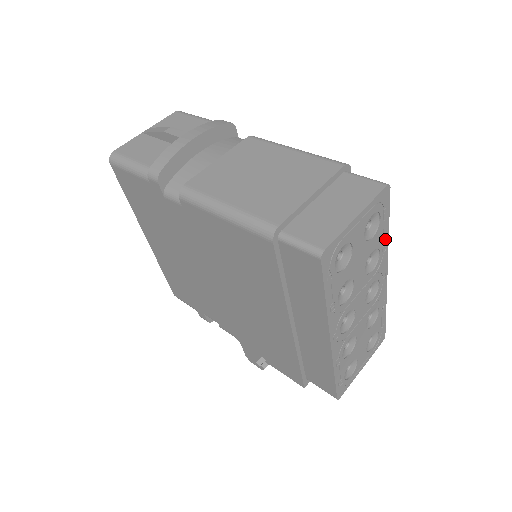
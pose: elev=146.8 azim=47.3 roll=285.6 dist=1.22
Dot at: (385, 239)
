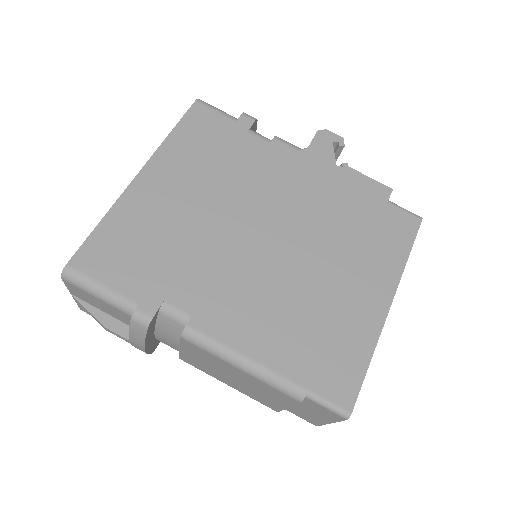
Dot at: (370, 356)
